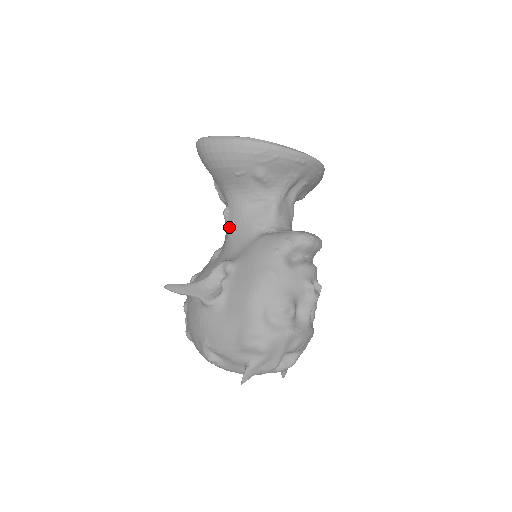
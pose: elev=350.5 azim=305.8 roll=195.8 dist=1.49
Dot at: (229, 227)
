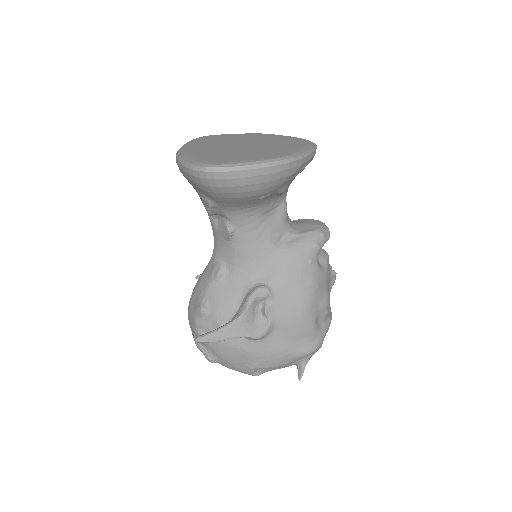
Dot at: (238, 246)
